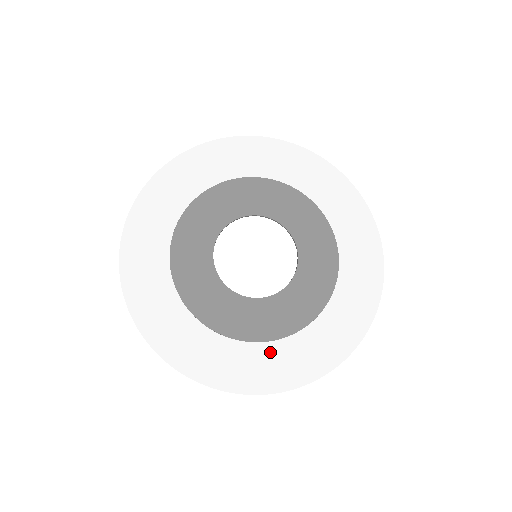
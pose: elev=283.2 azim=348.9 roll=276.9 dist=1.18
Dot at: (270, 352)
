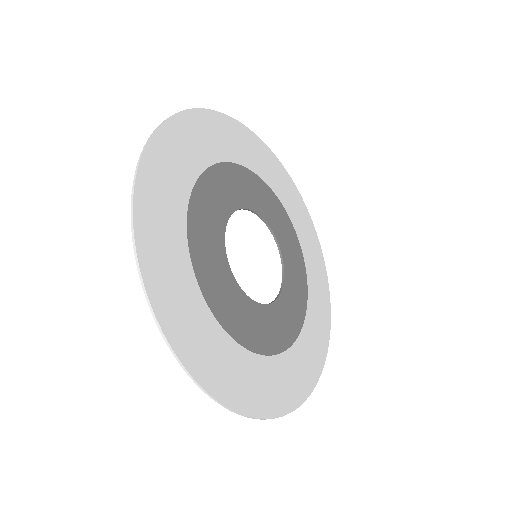
Dot at: (200, 311)
